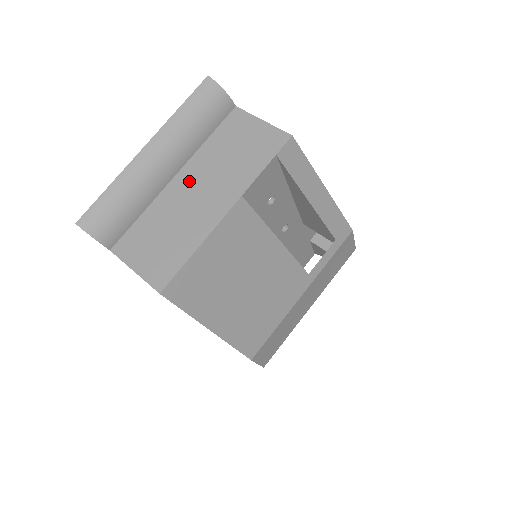
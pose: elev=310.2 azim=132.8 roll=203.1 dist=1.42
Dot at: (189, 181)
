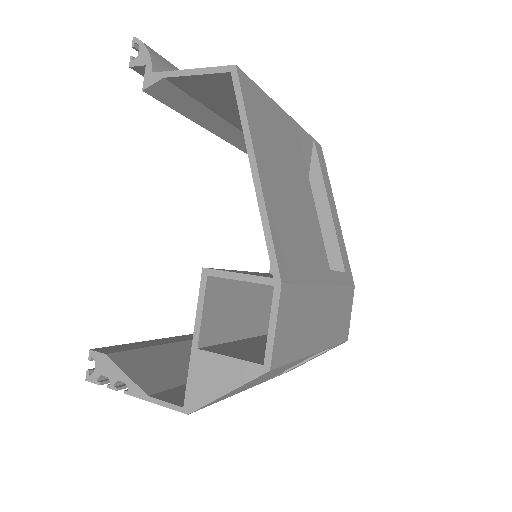
Dot at: occluded
